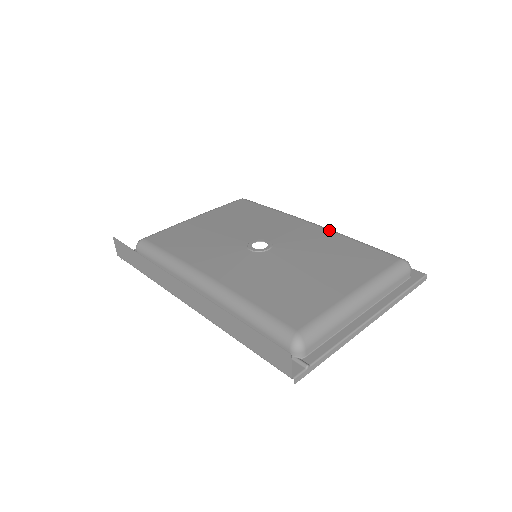
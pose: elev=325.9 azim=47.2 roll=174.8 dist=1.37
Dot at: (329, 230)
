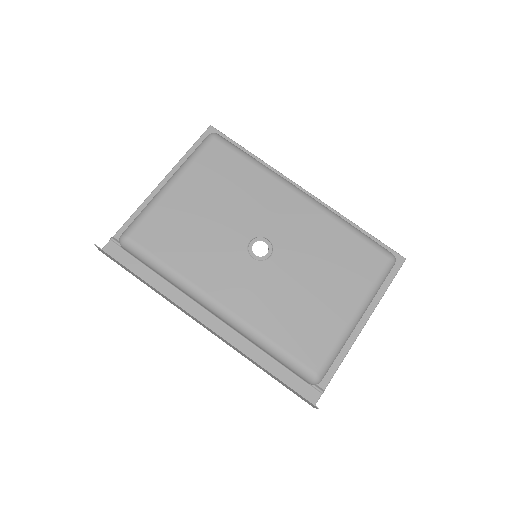
Dot at: (322, 211)
